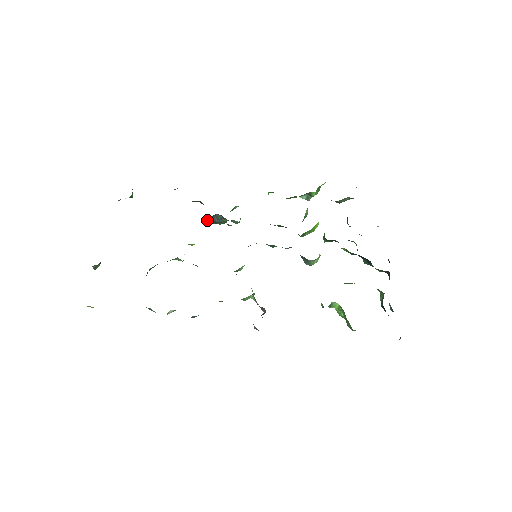
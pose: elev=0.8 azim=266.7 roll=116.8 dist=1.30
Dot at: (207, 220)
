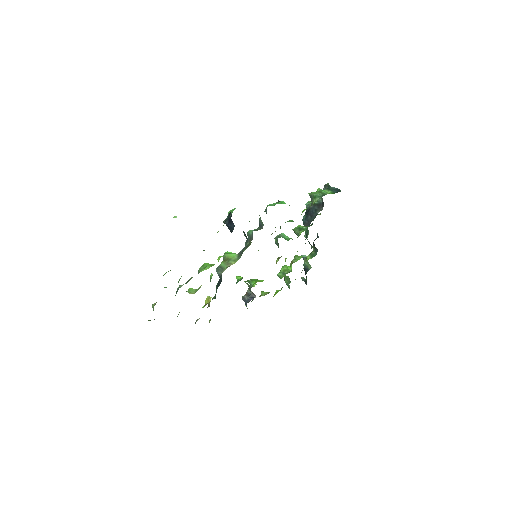
Dot at: occluded
